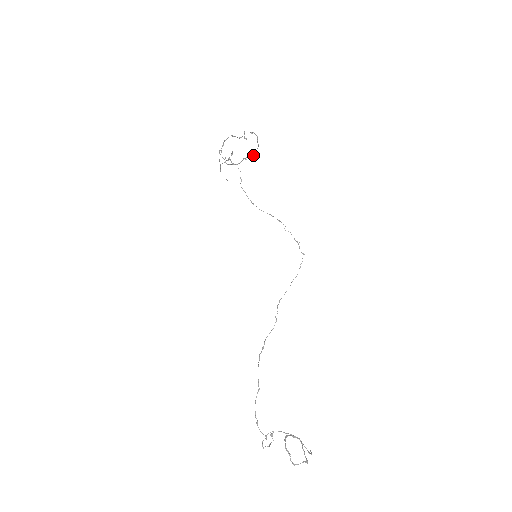
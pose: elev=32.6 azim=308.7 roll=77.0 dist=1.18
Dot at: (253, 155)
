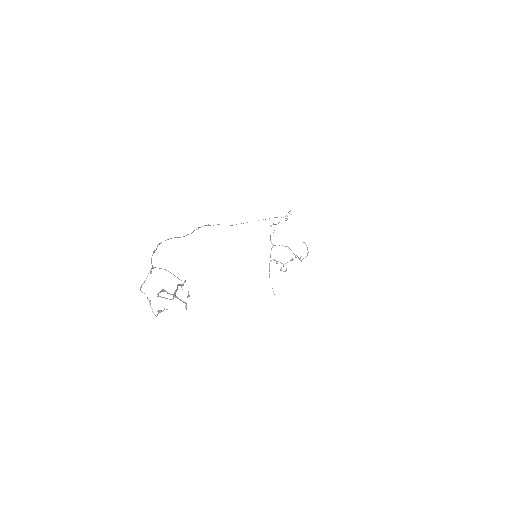
Dot at: (299, 258)
